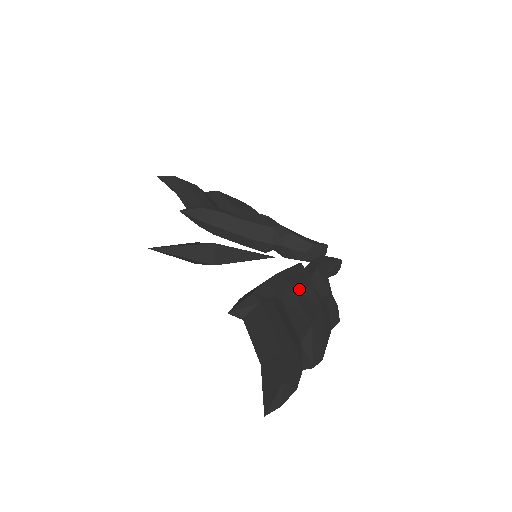
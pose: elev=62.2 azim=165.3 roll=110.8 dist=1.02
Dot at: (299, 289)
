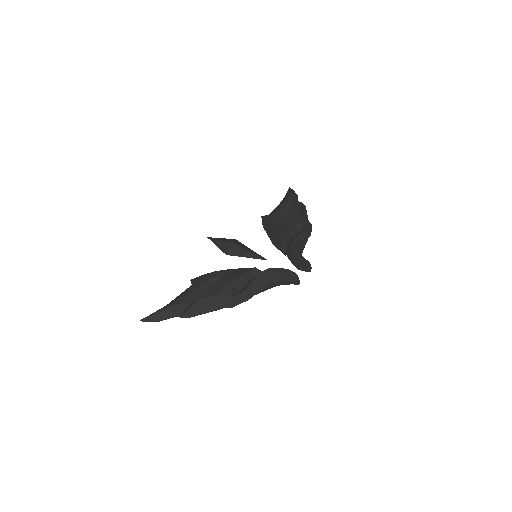
Dot at: (221, 281)
